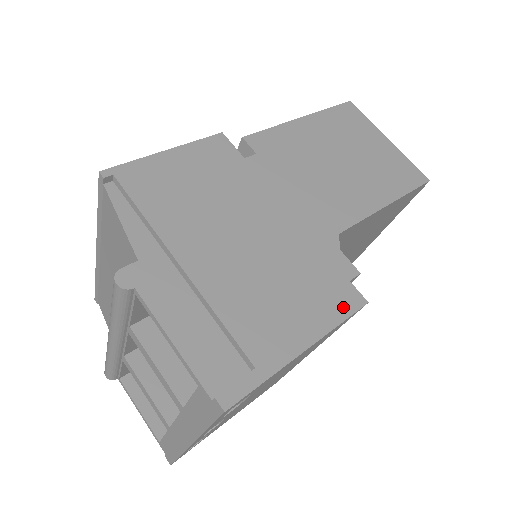
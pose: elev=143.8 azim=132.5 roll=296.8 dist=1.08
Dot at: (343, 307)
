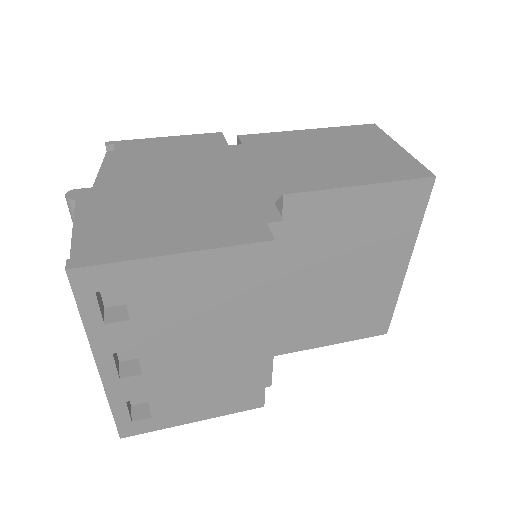
Dot at: (242, 237)
